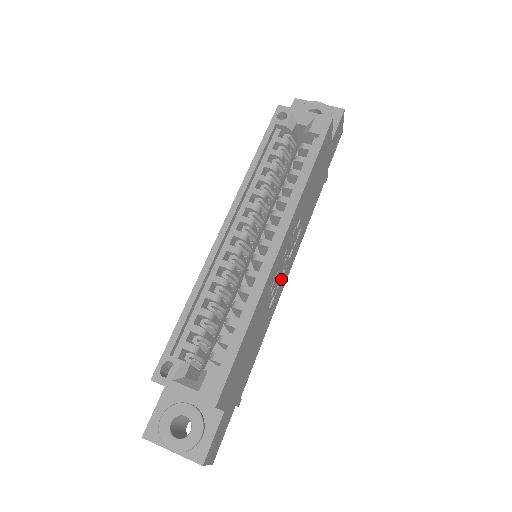
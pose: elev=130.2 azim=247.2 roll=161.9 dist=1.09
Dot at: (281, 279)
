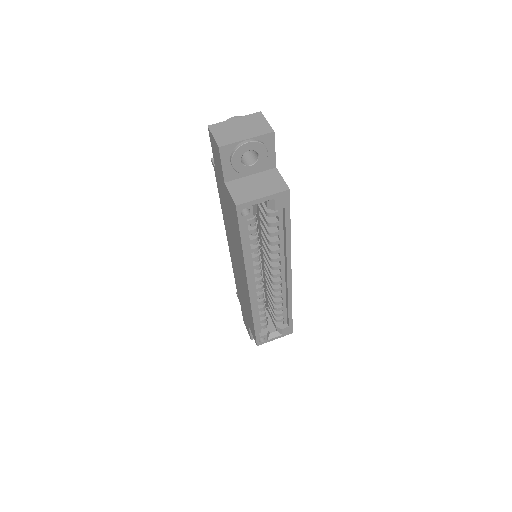
Dot at: occluded
